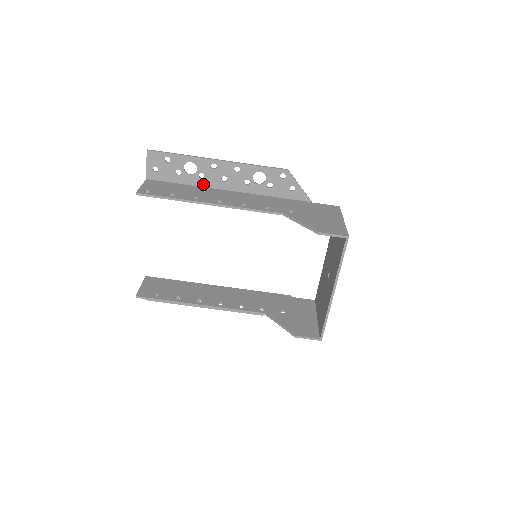
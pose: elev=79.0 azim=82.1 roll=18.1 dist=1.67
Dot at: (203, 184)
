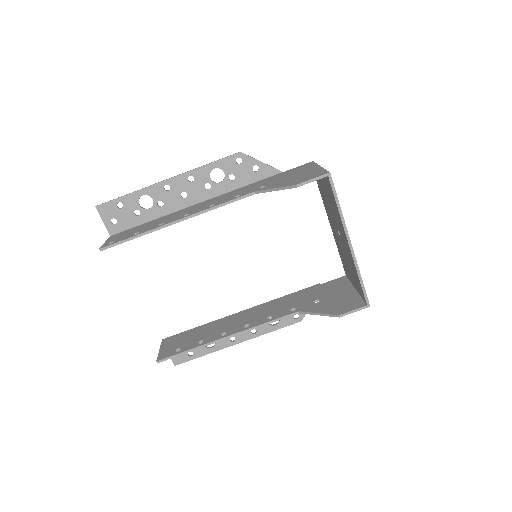
Dot at: (167, 212)
